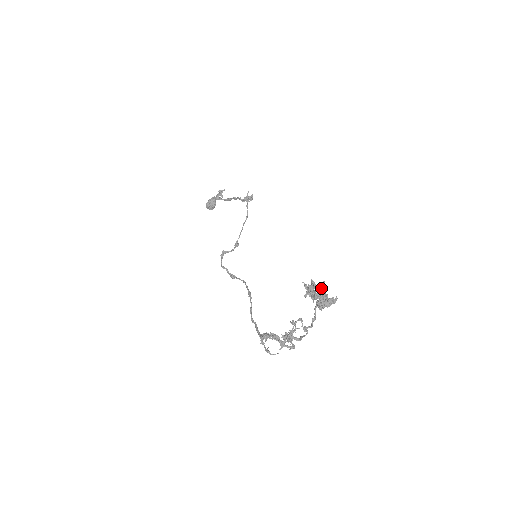
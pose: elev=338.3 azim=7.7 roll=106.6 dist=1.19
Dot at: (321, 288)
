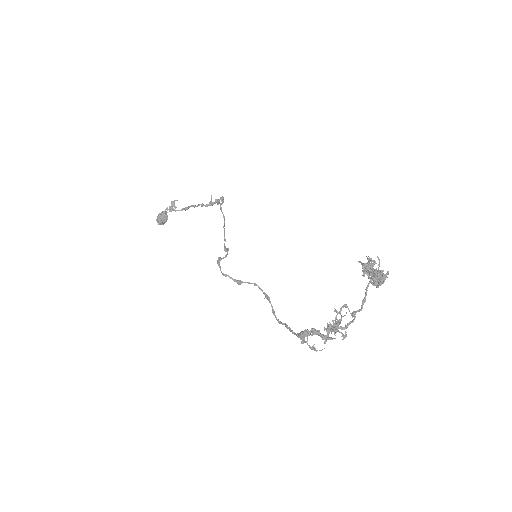
Dot at: (378, 264)
